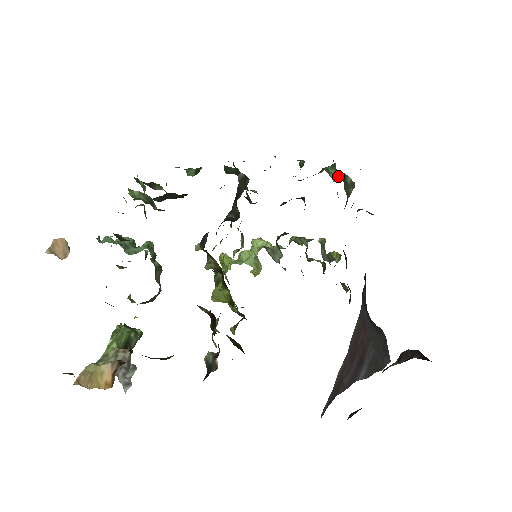
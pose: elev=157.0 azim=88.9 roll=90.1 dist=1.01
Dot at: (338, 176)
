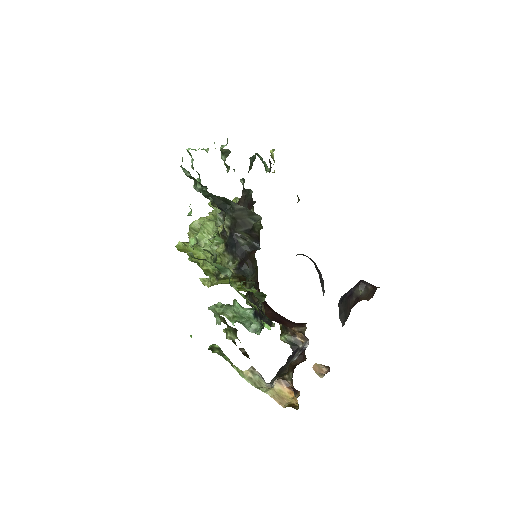
Dot at: (264, 164)
